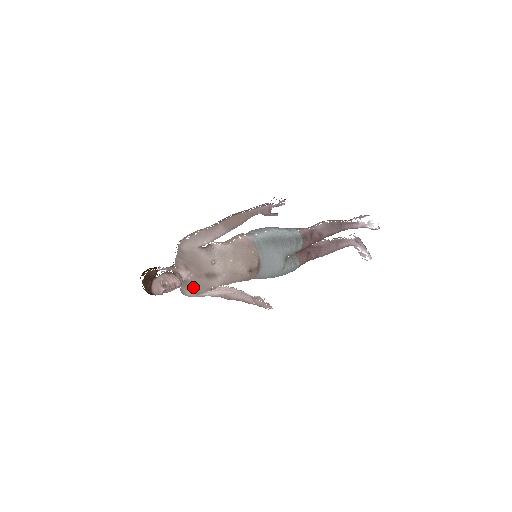
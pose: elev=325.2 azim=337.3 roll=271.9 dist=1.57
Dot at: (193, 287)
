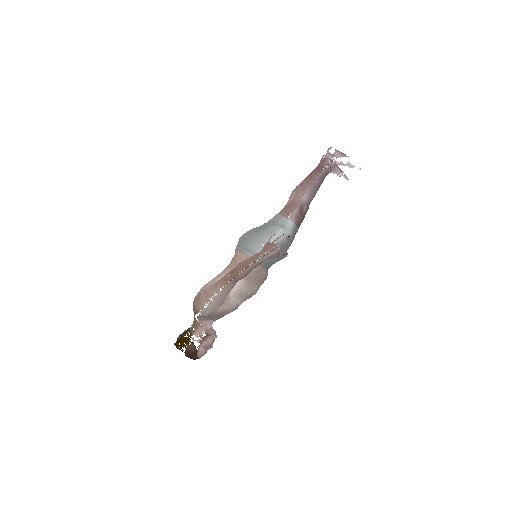
Dot at: occluded
